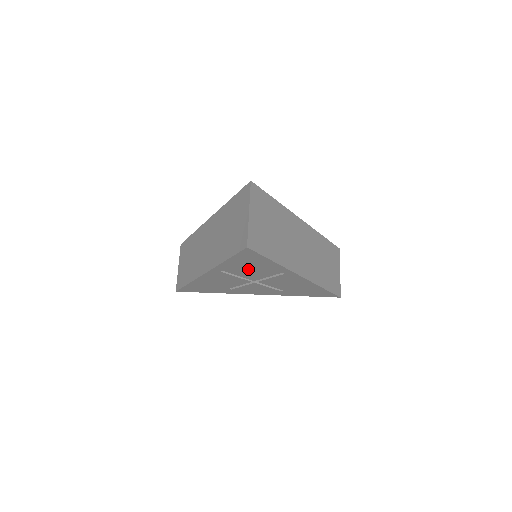
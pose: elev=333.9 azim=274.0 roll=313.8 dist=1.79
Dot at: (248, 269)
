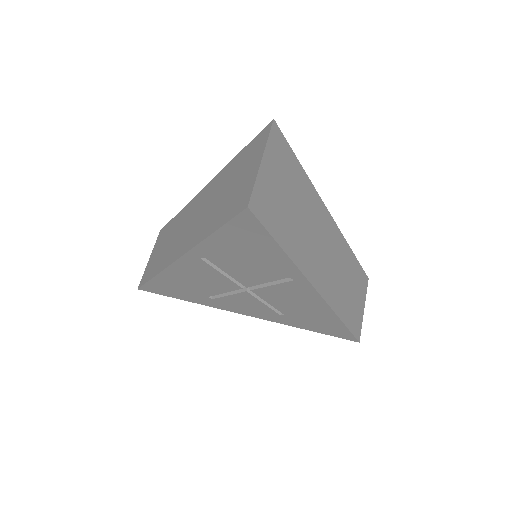
Dot at: (241, 260)
